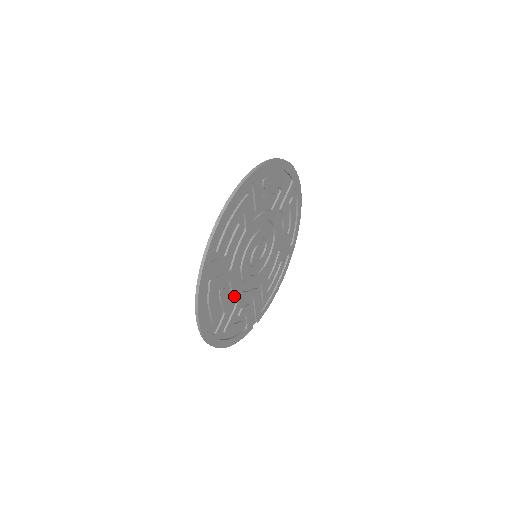
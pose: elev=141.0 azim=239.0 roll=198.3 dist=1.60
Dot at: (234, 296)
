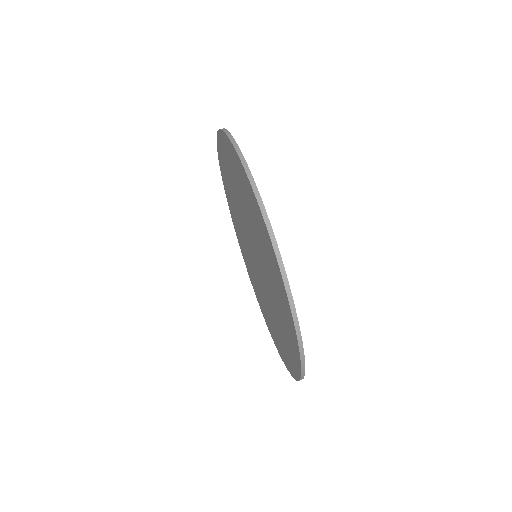
Dot at: occluded
